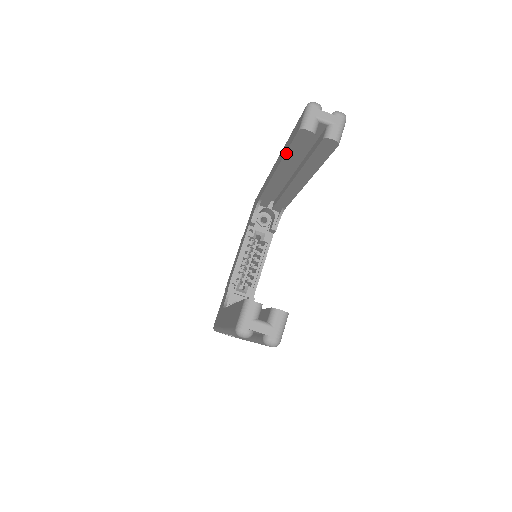
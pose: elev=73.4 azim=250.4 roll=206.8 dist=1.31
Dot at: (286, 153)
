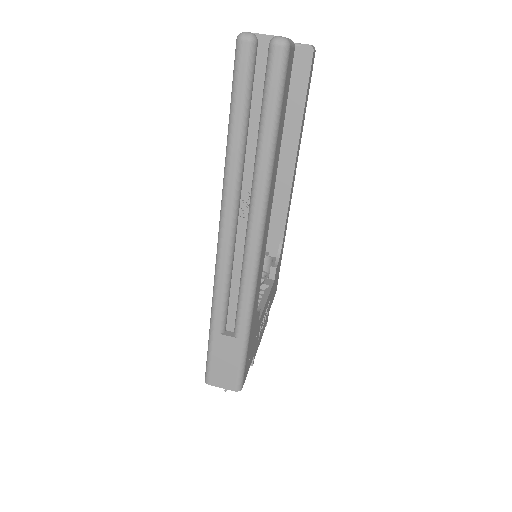
Dot at: occluded
